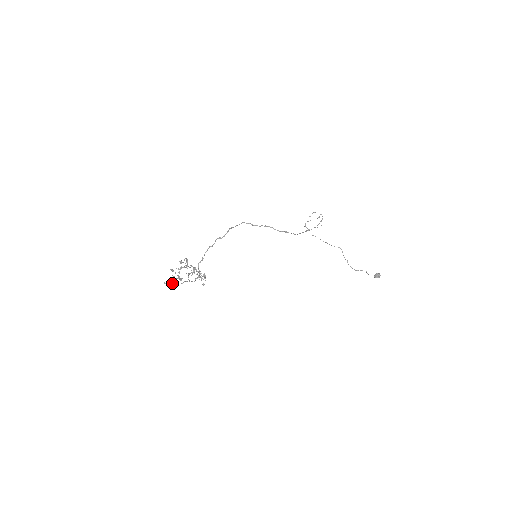
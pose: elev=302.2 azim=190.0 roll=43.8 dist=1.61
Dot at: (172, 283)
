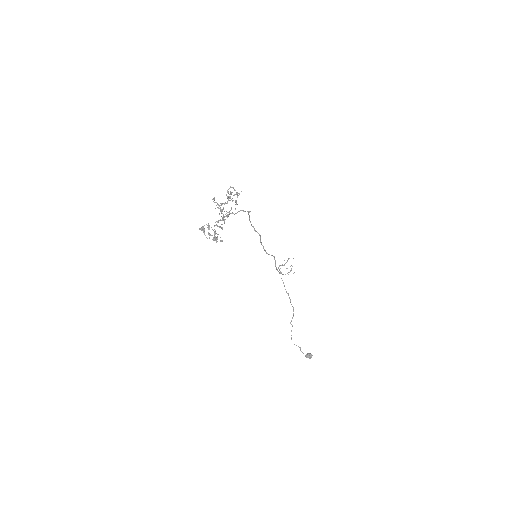
Dot at: occluded
